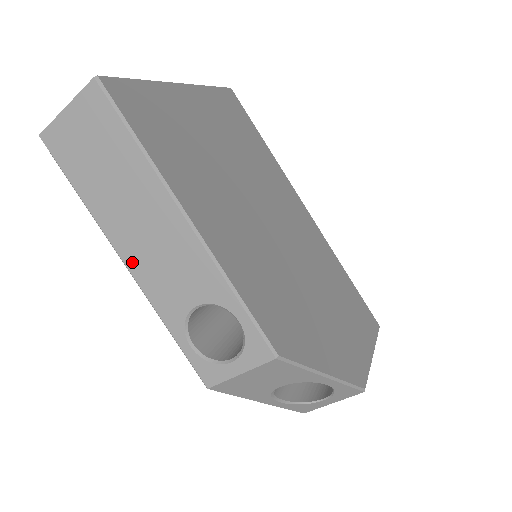
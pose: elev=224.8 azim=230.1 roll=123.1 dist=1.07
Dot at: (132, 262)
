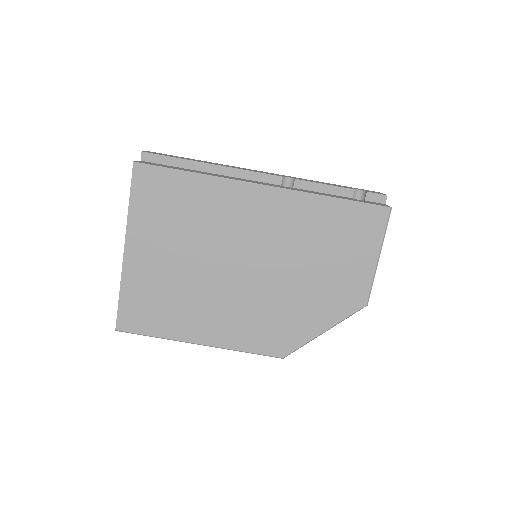
Dot at: occluded
